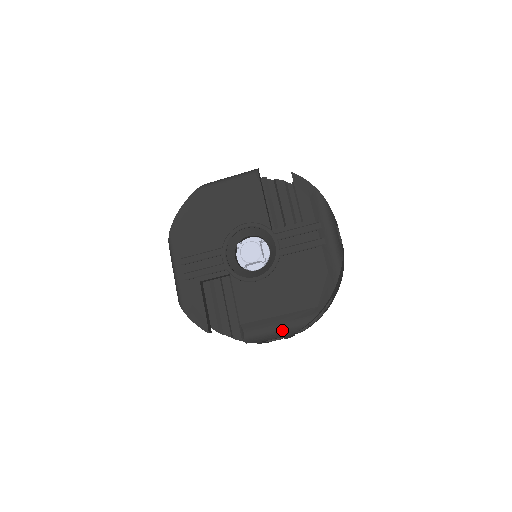
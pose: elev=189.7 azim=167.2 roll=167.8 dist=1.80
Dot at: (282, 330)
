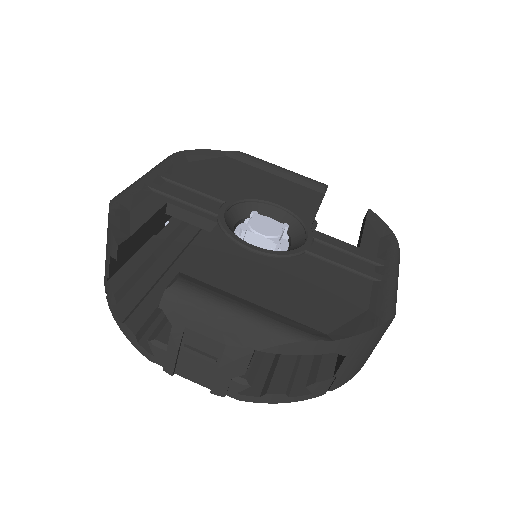
Dot at: (244, 321)
